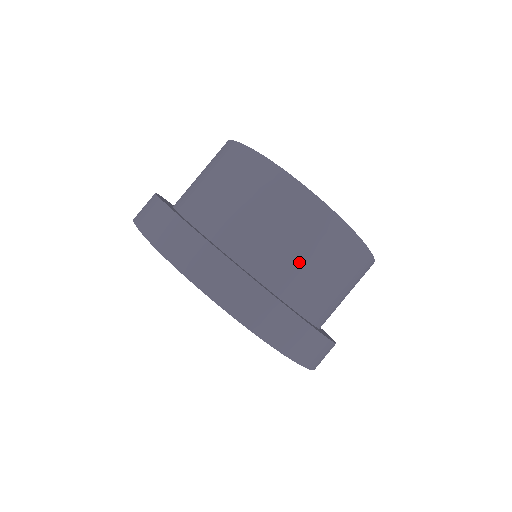
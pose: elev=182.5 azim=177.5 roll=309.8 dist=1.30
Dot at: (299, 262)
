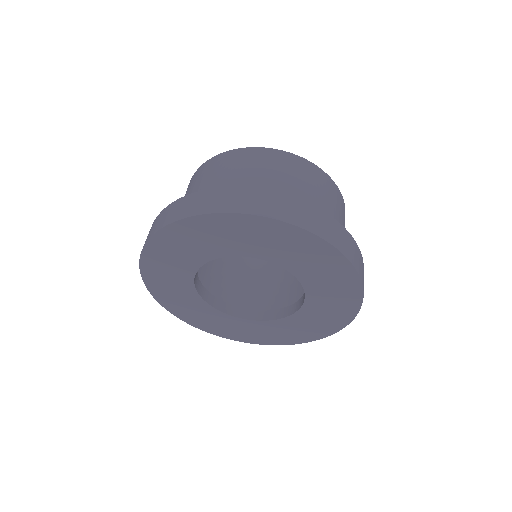
Dot at: (311, 197)
